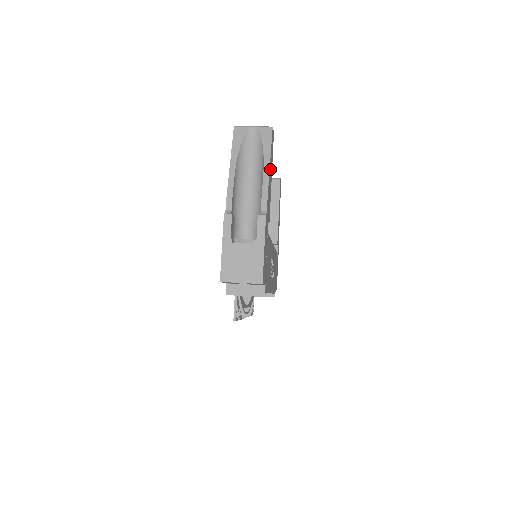
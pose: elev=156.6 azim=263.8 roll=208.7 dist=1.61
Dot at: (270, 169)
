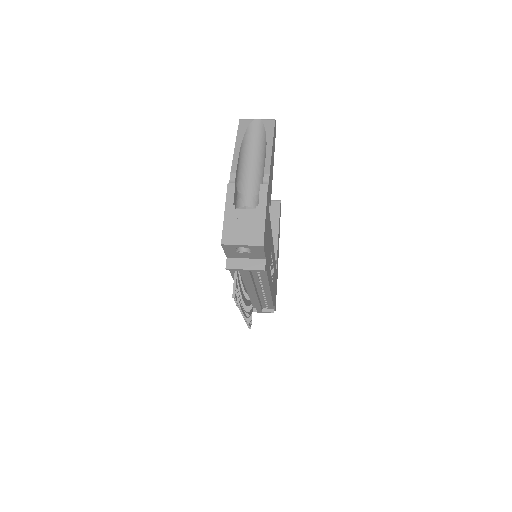
Dot at: (272, 153)
